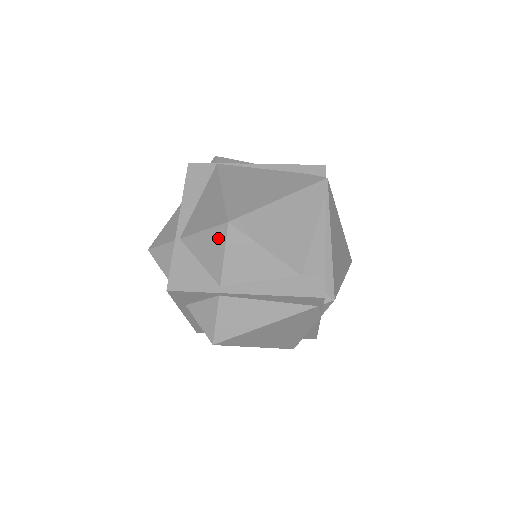
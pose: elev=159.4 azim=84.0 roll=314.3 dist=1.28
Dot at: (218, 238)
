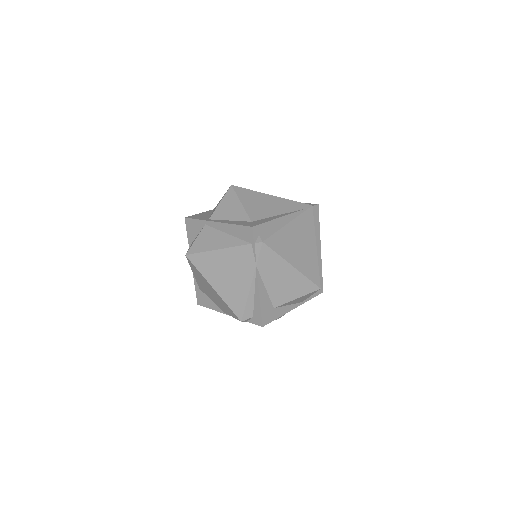
Dot at: occluded
